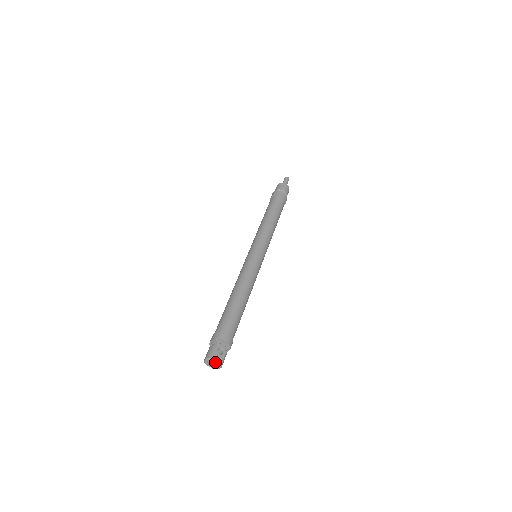
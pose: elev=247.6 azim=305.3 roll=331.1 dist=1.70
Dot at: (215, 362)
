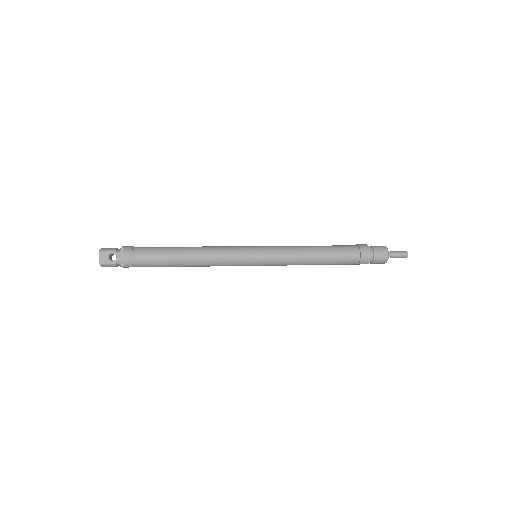
Dot at: (99, 256)
